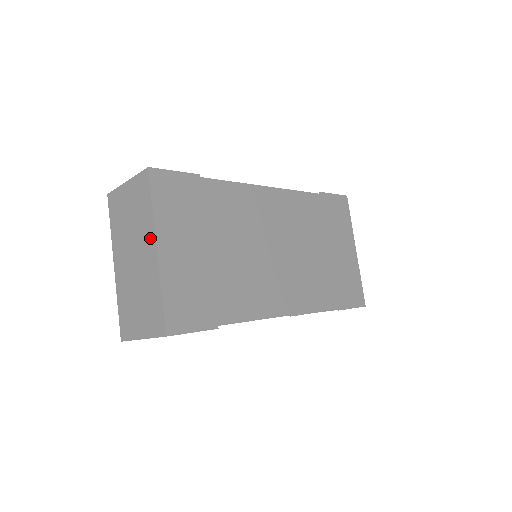
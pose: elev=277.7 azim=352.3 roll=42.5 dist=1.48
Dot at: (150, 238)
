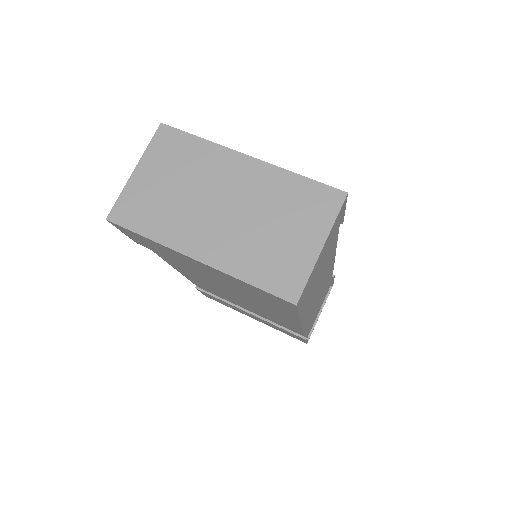
Dot at: (229, 160)
